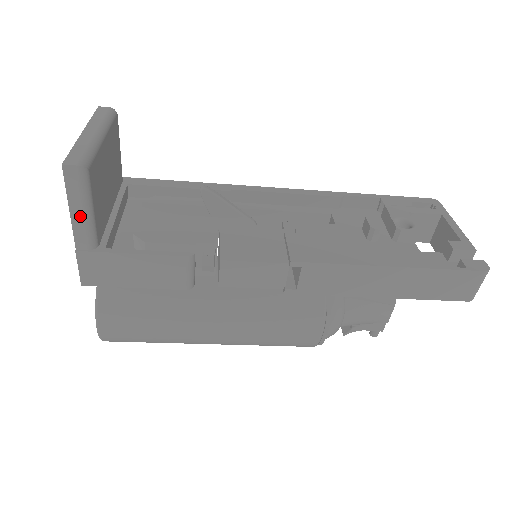
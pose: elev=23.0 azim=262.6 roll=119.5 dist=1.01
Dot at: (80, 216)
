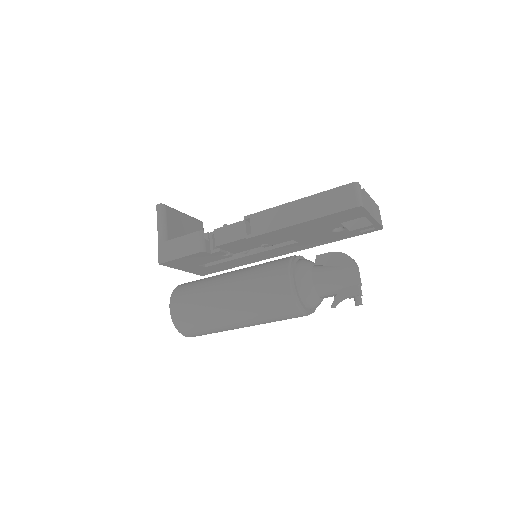
Dot at: (161, 226)
